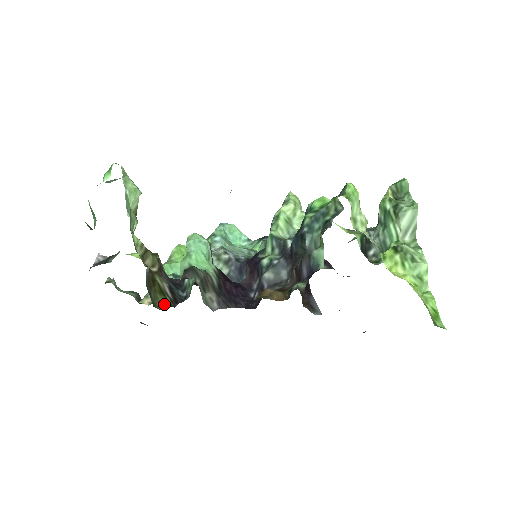
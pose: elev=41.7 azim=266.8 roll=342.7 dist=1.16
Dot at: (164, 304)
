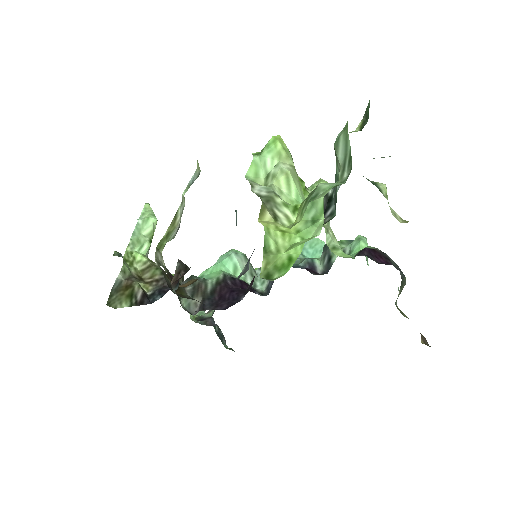
Dot at: (124, 305)
